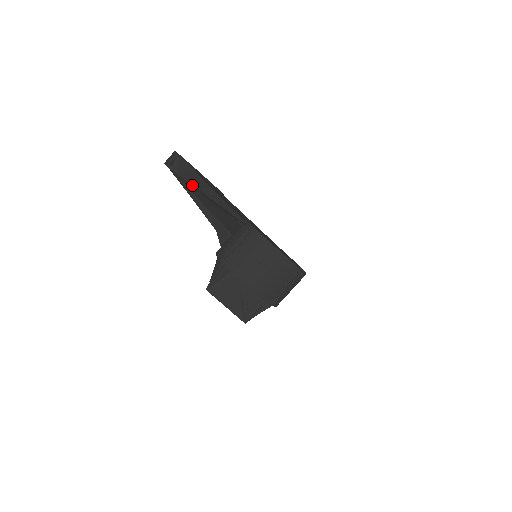
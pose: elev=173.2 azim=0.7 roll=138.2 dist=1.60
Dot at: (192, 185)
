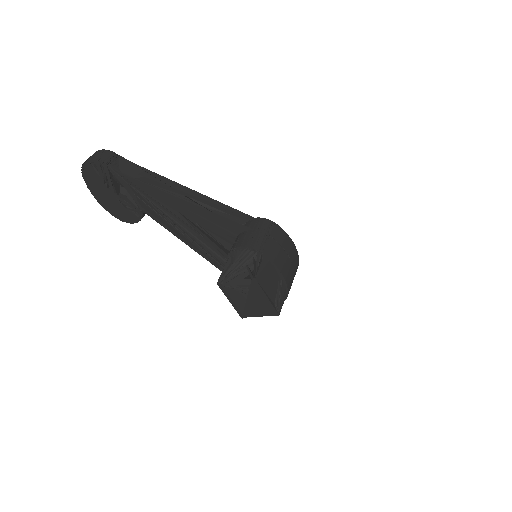
Dot at: occluded
